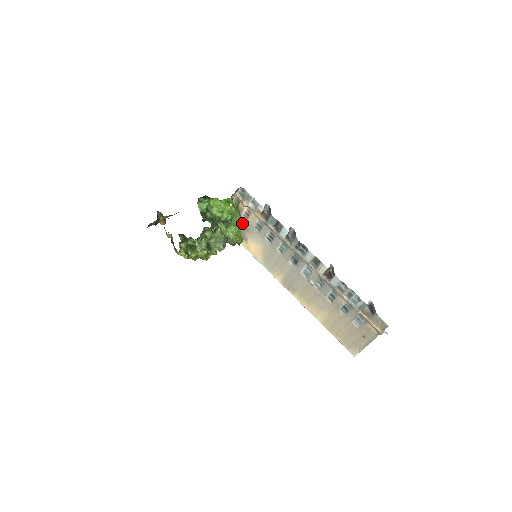
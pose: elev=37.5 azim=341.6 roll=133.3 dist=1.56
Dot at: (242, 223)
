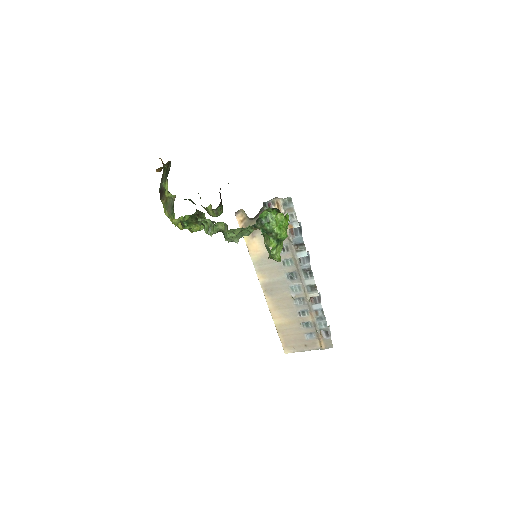
Dot at: occluded
